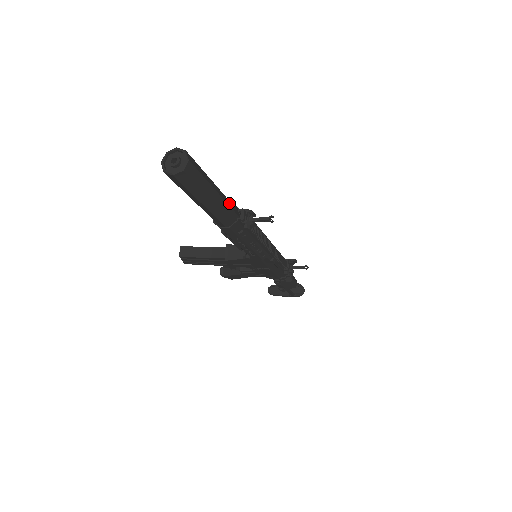
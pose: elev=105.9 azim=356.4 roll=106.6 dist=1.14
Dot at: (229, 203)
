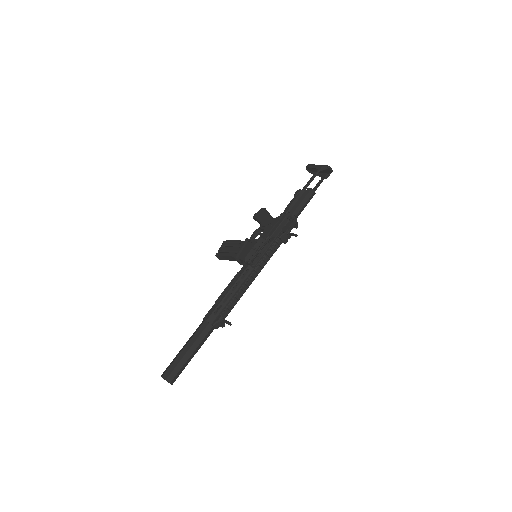
Dot at: (204, 334)
